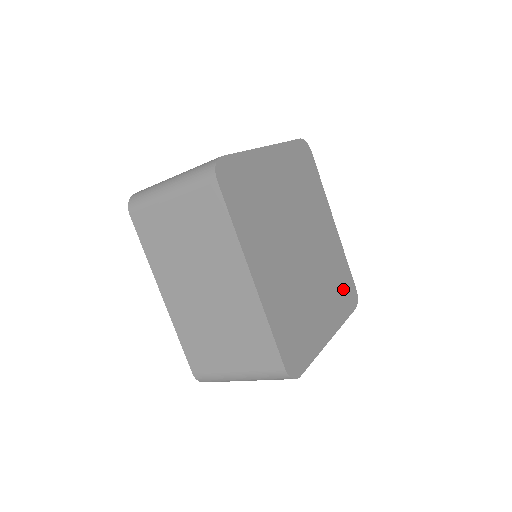
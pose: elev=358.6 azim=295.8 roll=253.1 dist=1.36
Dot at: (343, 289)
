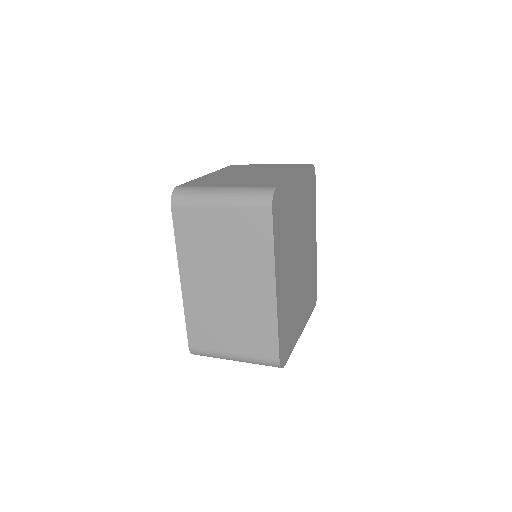
Dot at: (312, 293)
